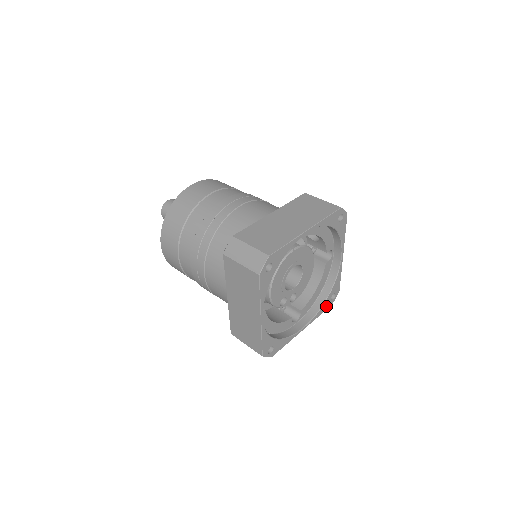
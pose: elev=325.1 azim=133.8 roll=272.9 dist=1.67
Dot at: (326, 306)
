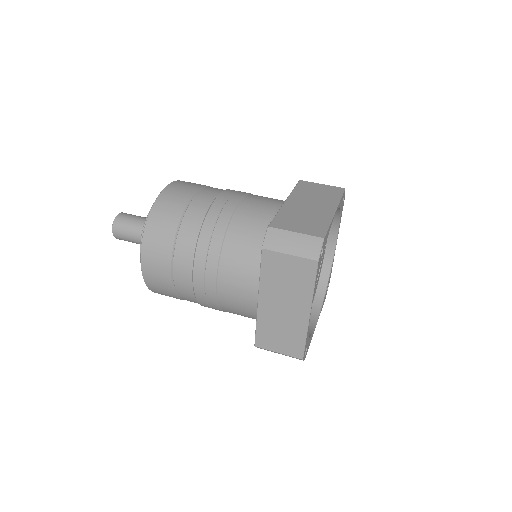
Dot at: occluded
